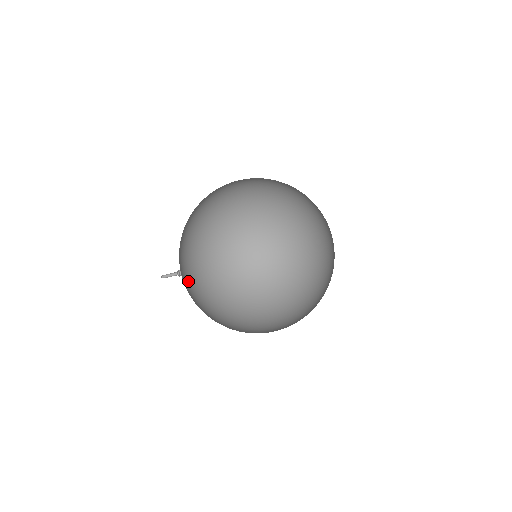
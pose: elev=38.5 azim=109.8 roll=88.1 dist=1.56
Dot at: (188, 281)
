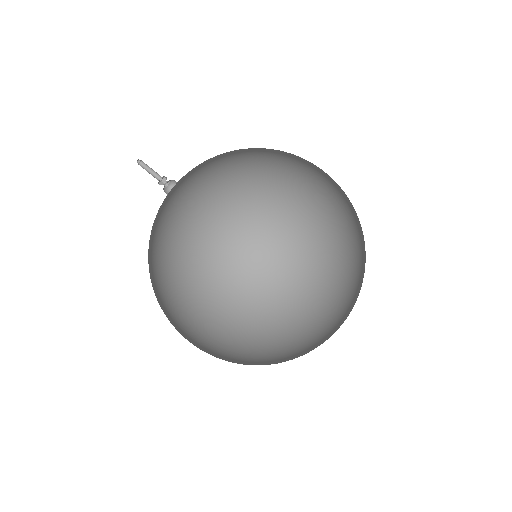
Dot at: occluded
